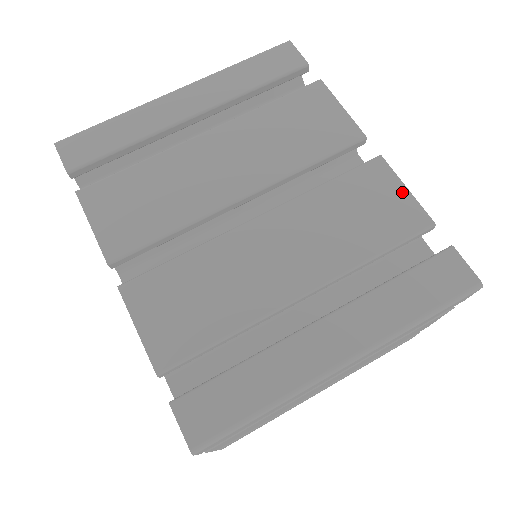
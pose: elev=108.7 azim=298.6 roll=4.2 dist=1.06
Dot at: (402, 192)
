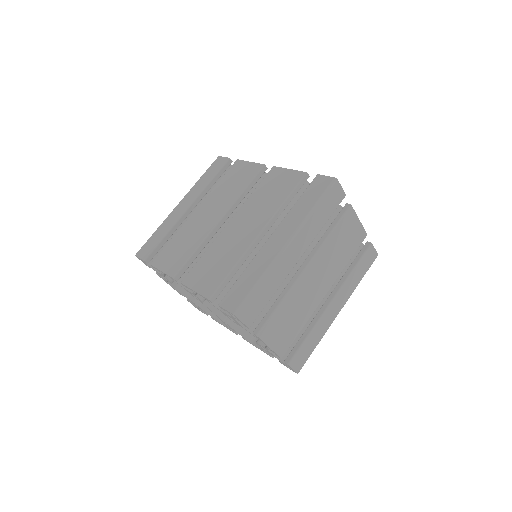
Dot at: (287, 172)
